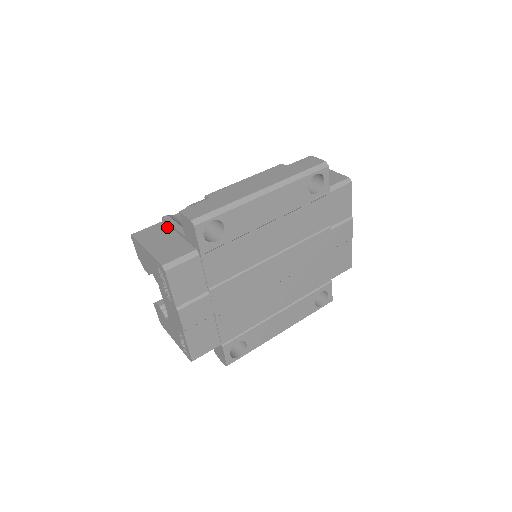
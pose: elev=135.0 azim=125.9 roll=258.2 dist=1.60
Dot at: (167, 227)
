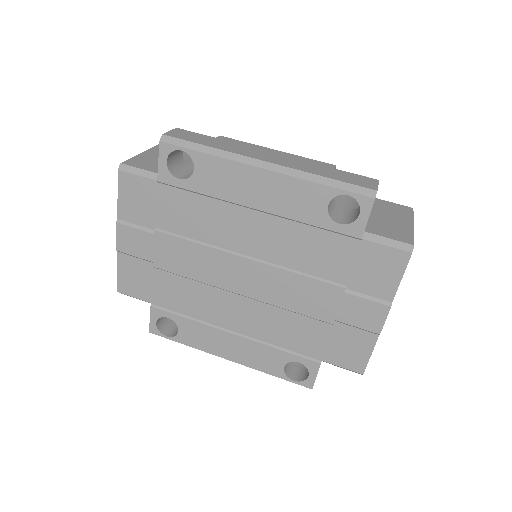
Dot at: occluded
